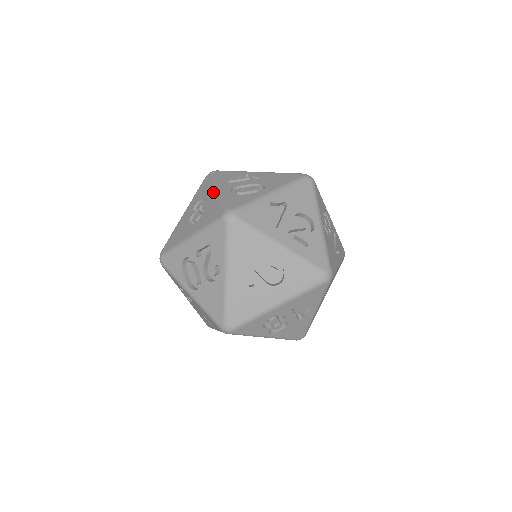
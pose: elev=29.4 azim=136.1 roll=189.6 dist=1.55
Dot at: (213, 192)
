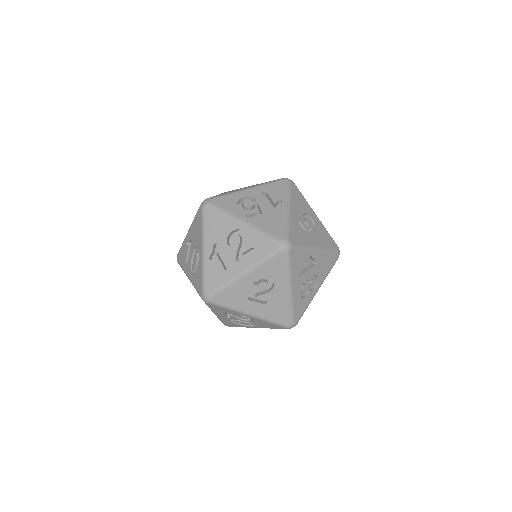
Dot at: occluded
